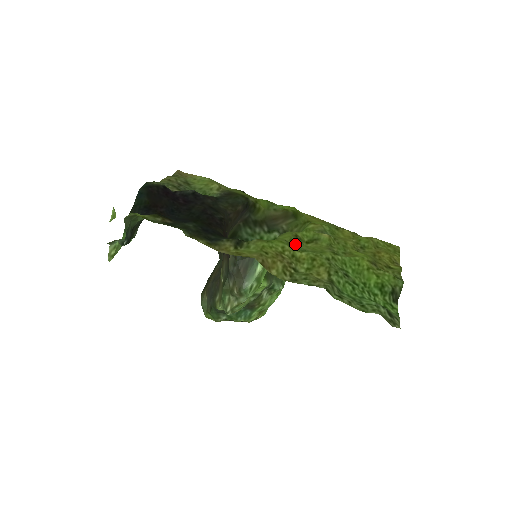
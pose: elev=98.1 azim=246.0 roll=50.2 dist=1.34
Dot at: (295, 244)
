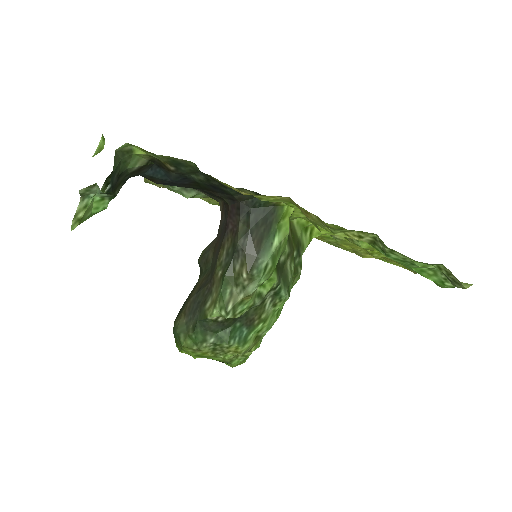
Dot at: occluded
